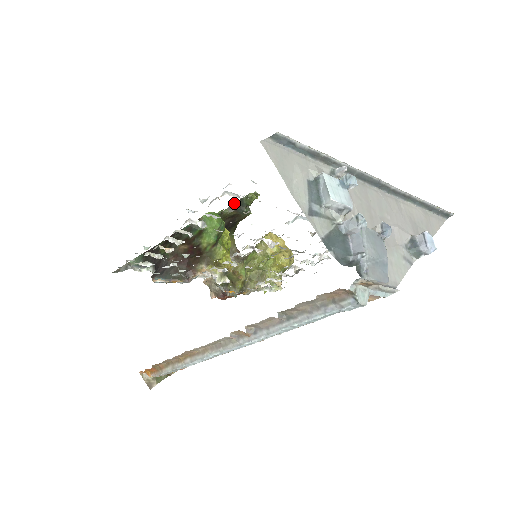
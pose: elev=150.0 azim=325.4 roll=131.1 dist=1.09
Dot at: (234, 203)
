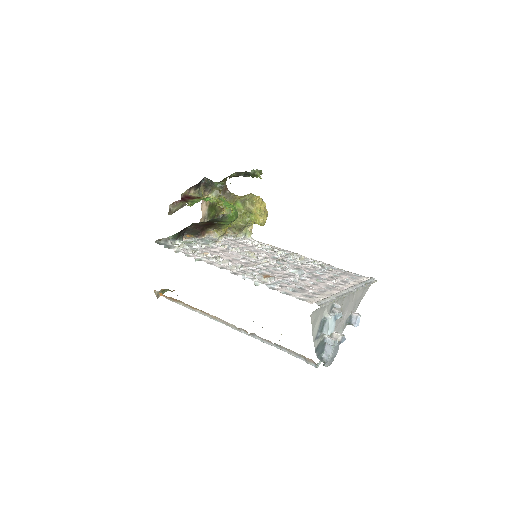
Dot at: (242, 172)
